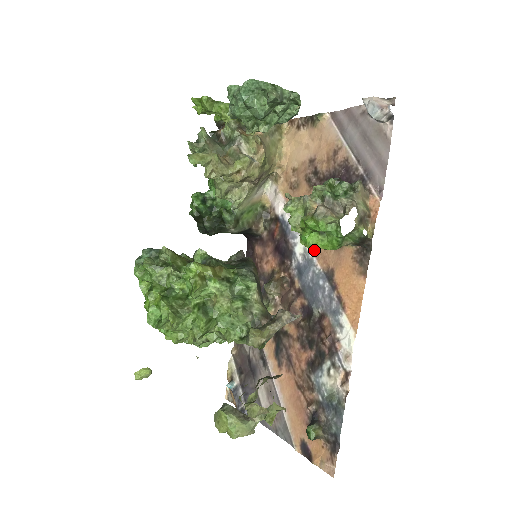
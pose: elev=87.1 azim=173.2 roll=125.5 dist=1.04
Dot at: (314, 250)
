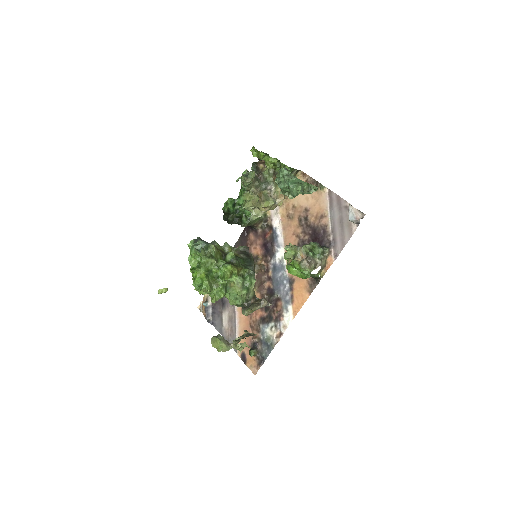
Dot at: occluded
